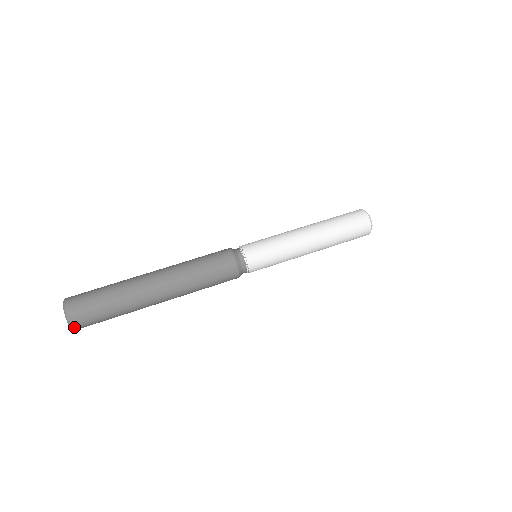
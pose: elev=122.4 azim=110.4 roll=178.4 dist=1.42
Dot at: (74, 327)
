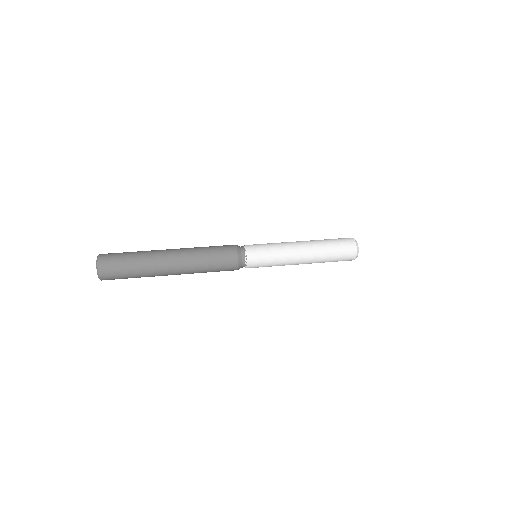
Dot at: (99, 265)
